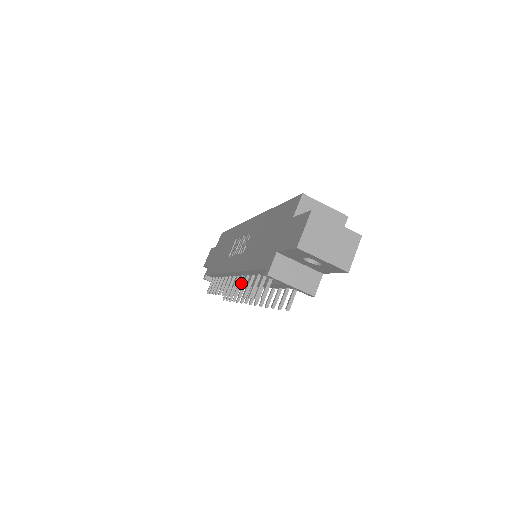
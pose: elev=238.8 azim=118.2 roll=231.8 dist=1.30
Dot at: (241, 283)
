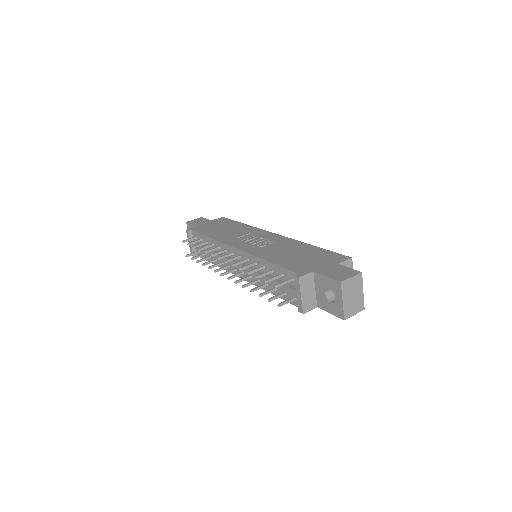
Dot at: (243, 262)
